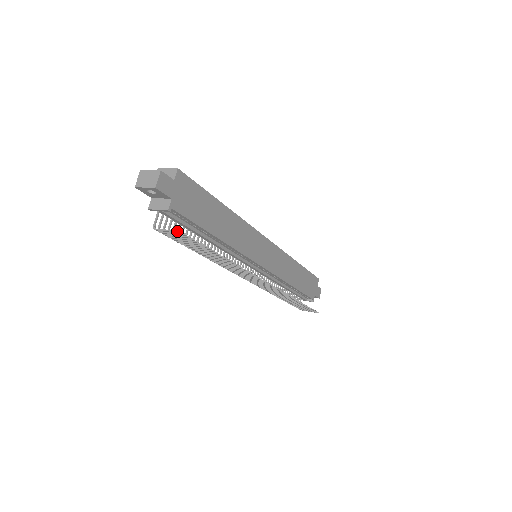
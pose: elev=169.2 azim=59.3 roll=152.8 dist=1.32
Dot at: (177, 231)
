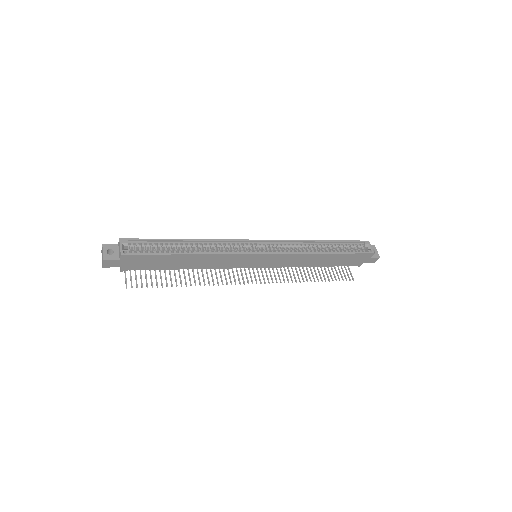
Dot at: (126, 285)
